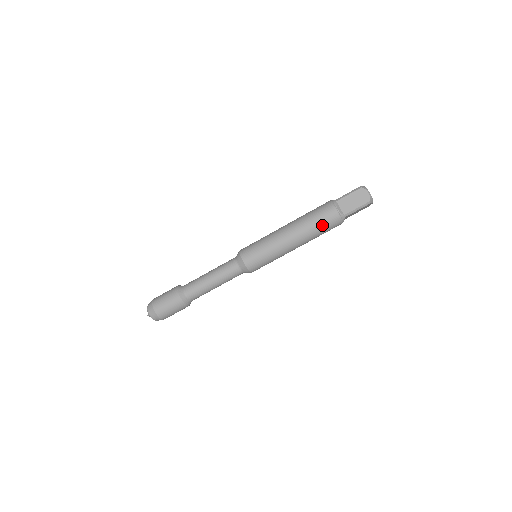
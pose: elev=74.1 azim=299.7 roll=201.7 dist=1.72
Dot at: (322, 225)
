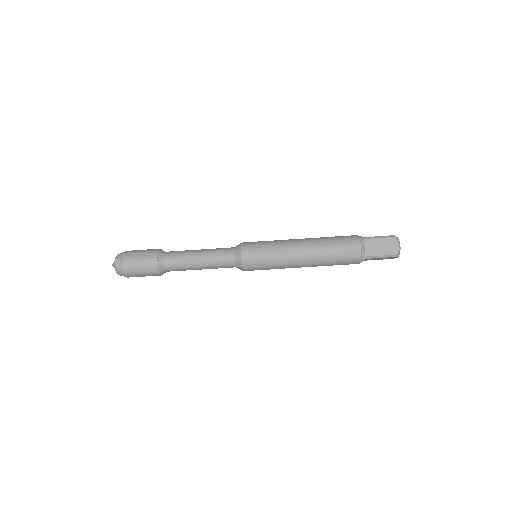
Dot at: (339, 256)
